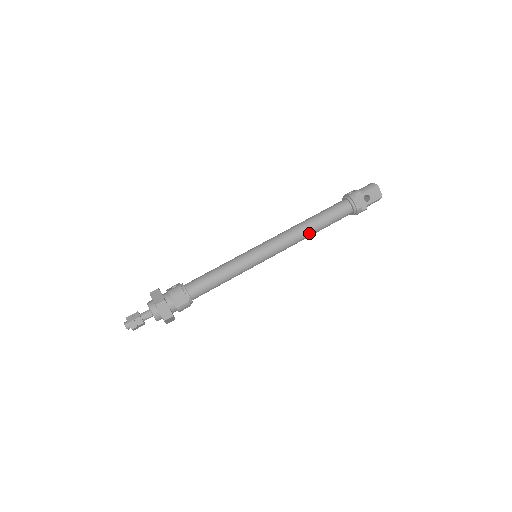
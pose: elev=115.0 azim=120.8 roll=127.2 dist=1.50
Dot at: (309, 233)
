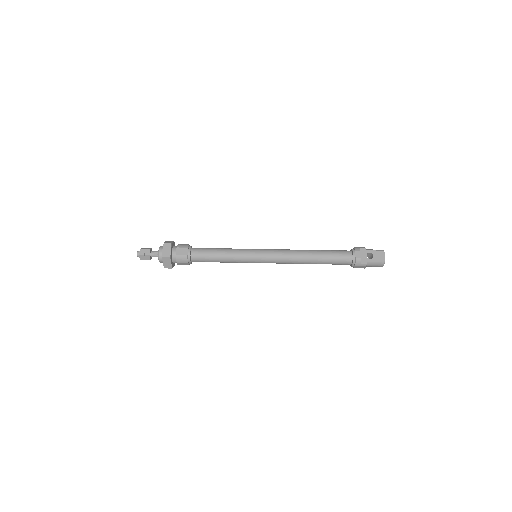
Dot at: (306, 257)
